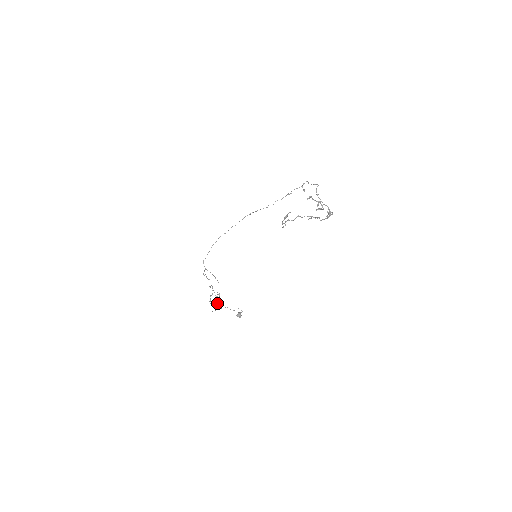
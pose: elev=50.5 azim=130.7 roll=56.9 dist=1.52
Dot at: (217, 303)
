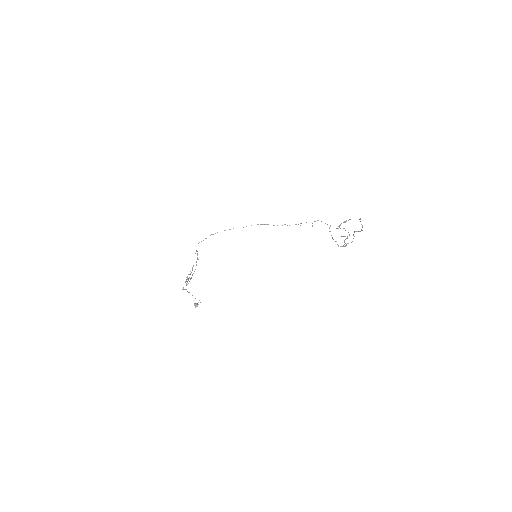
Dot at: (186, 285)
